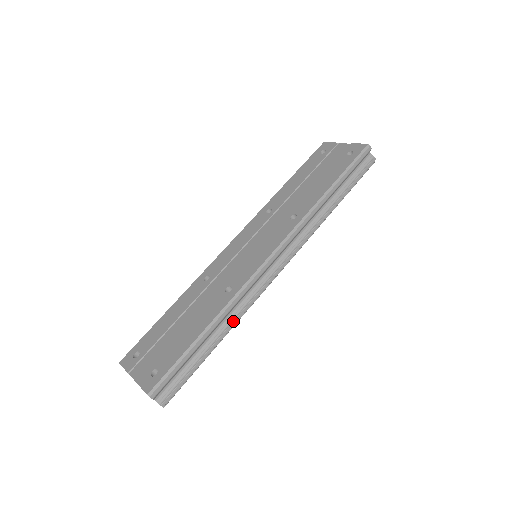
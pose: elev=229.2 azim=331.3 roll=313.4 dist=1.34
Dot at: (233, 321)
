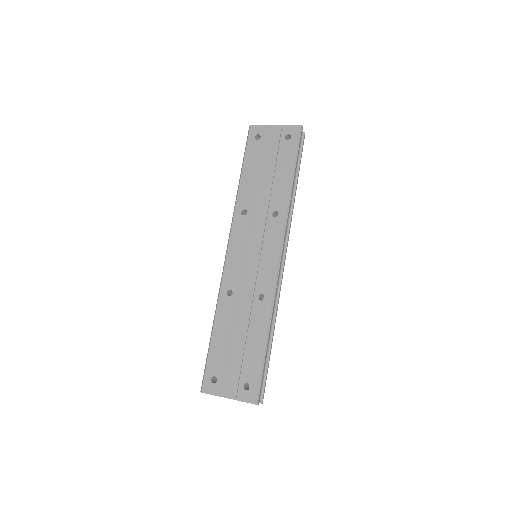
Dot at: (275, 318)
